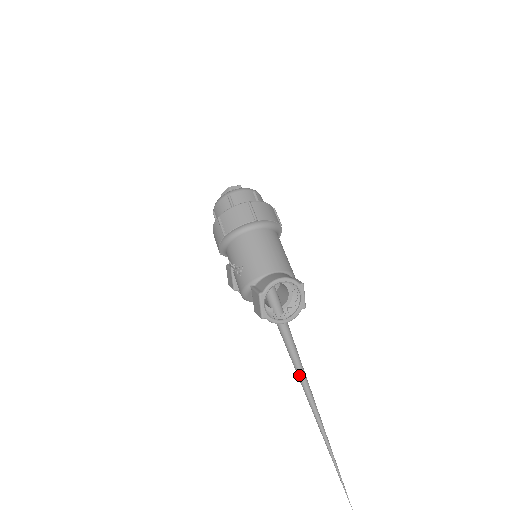
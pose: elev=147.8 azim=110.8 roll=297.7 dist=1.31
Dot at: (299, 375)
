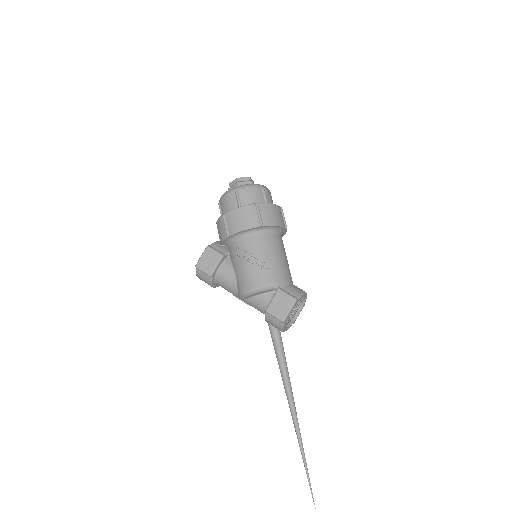
Dot at: (288, 383)
